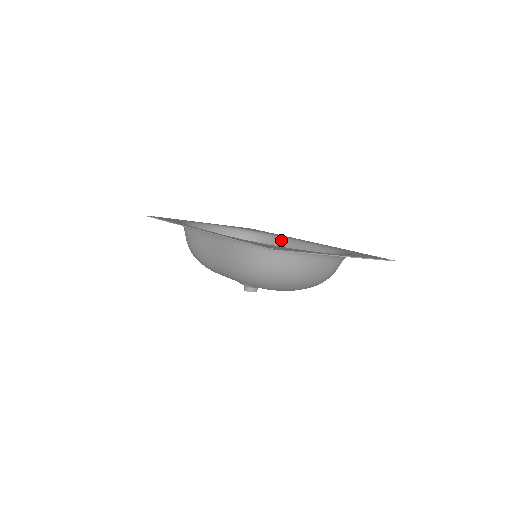
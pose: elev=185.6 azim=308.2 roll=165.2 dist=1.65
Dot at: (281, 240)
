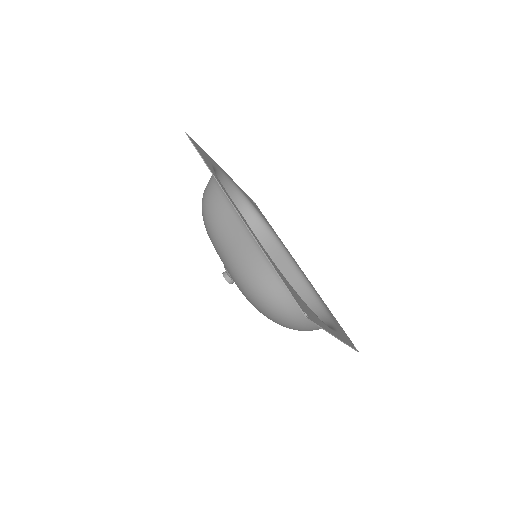
Dot at: (277, 244)
